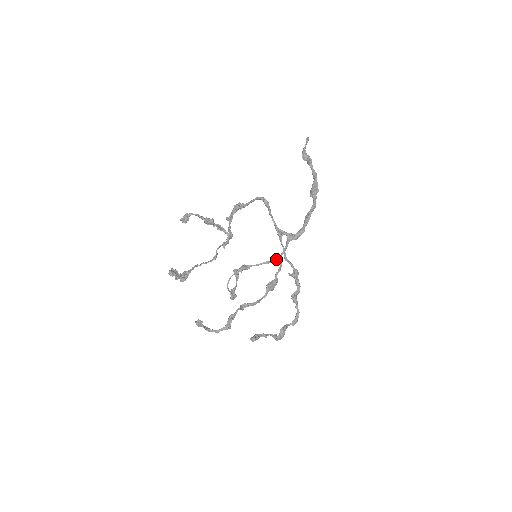
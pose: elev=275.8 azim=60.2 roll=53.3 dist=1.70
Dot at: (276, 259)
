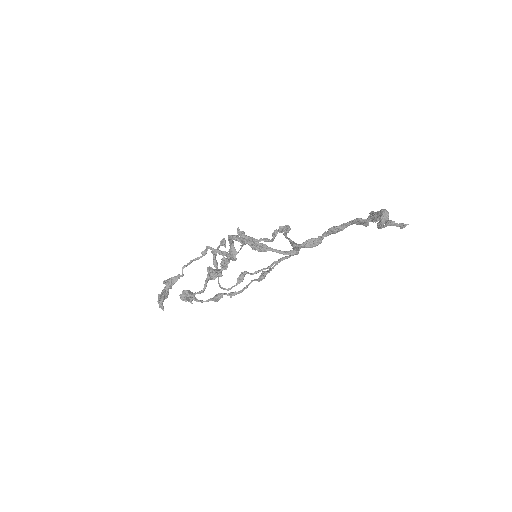
Dot at: occluded
